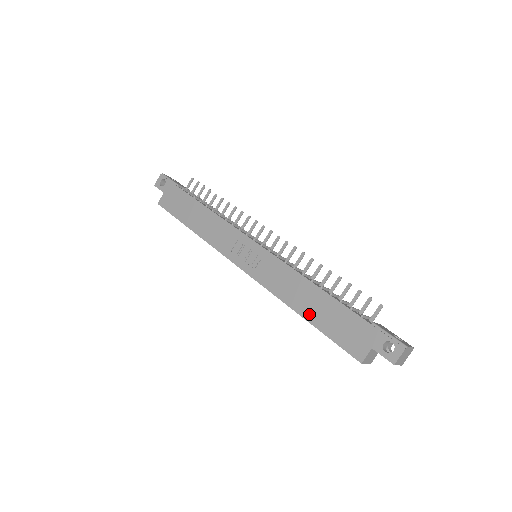
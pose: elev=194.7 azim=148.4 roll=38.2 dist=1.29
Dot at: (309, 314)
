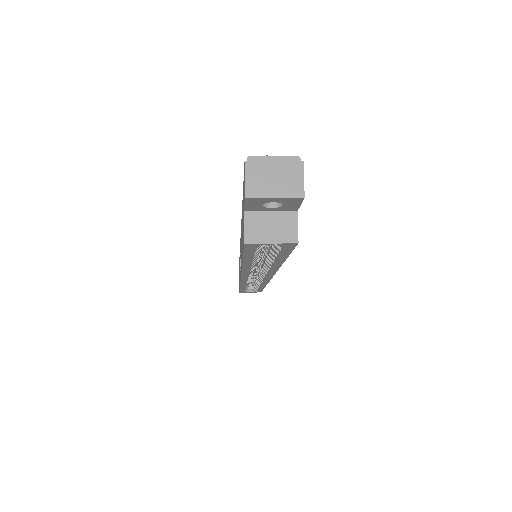
Dot at: occluded
